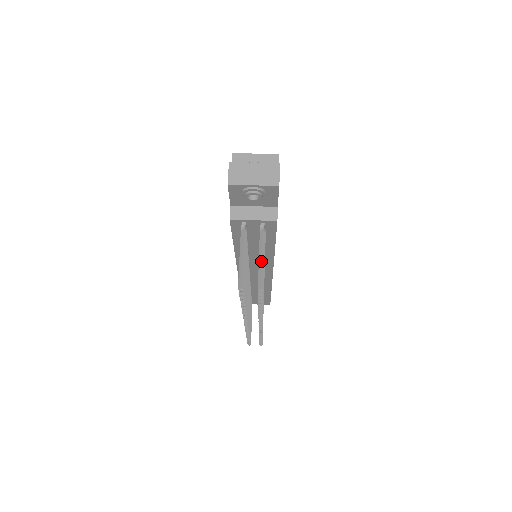
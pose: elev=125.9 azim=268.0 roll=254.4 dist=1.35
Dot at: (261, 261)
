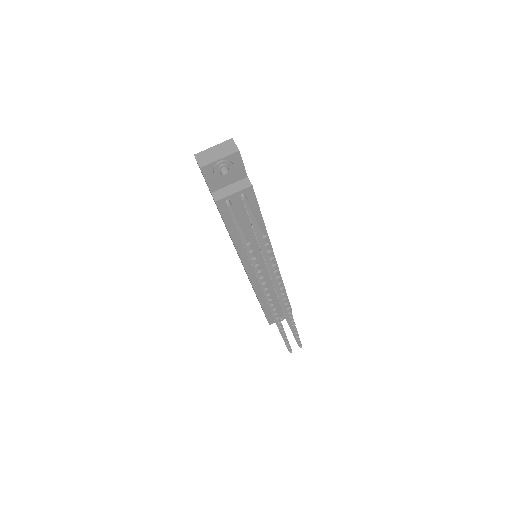
Dot at: (254, 218)
